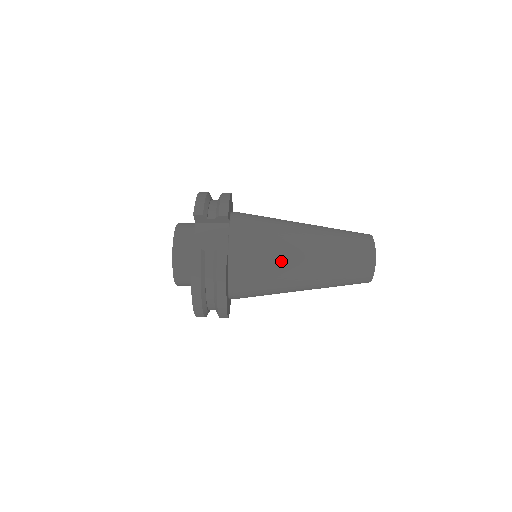
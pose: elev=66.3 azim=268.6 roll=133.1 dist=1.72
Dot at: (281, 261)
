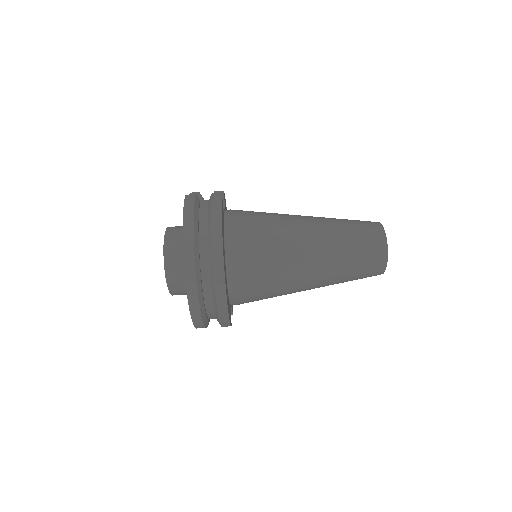
Dot at: (280, 220)
